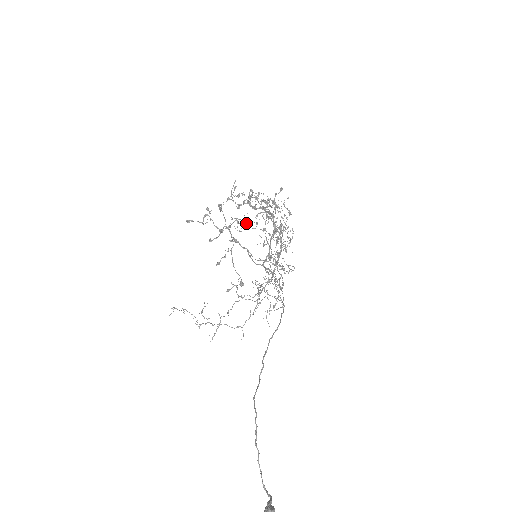
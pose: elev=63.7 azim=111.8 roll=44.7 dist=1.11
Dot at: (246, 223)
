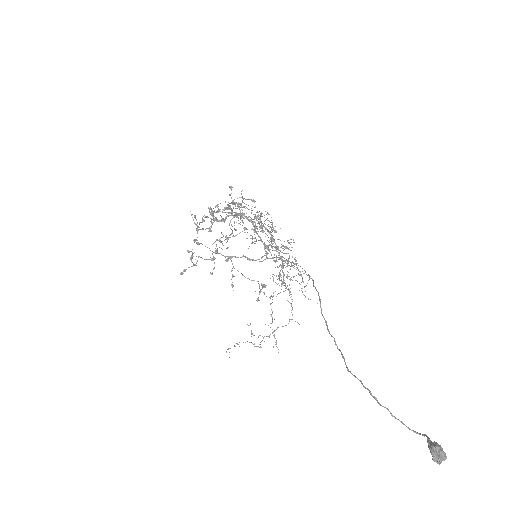
Dot at: occluded
